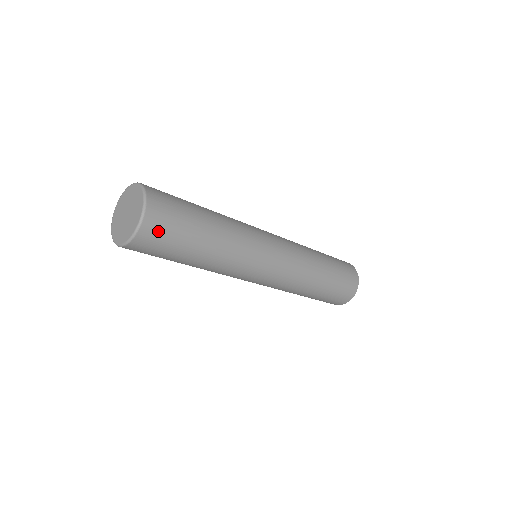
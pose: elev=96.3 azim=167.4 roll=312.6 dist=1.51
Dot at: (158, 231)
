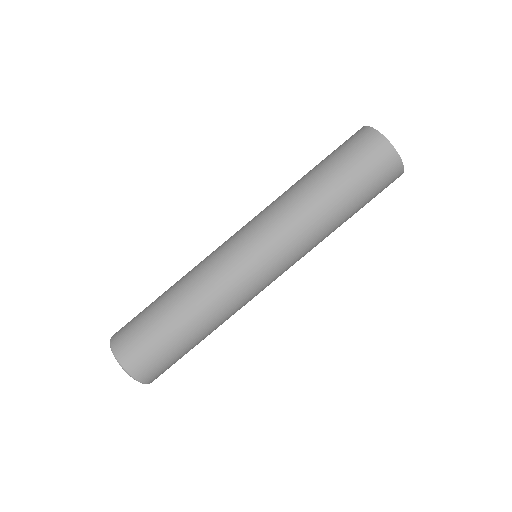
Dot at: (155, 370)
